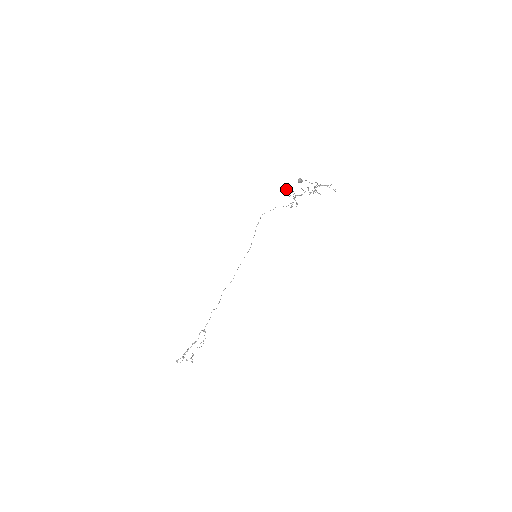
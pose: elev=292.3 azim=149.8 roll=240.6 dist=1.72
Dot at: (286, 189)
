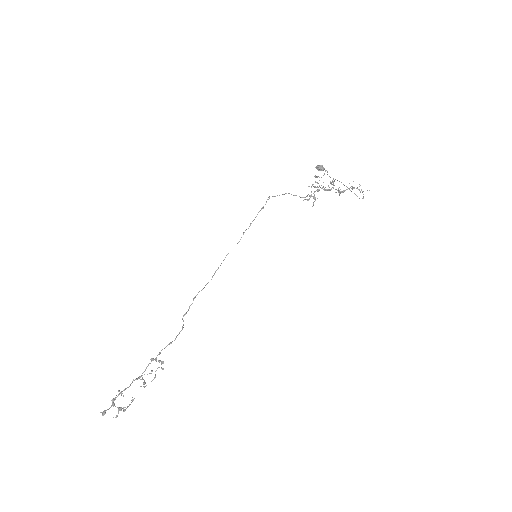
Dot at: (317, 177)
